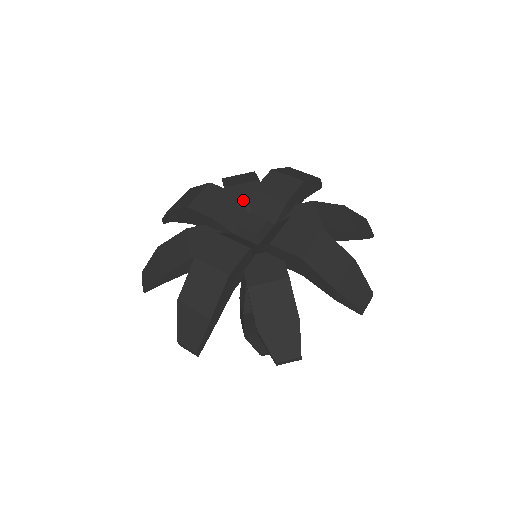
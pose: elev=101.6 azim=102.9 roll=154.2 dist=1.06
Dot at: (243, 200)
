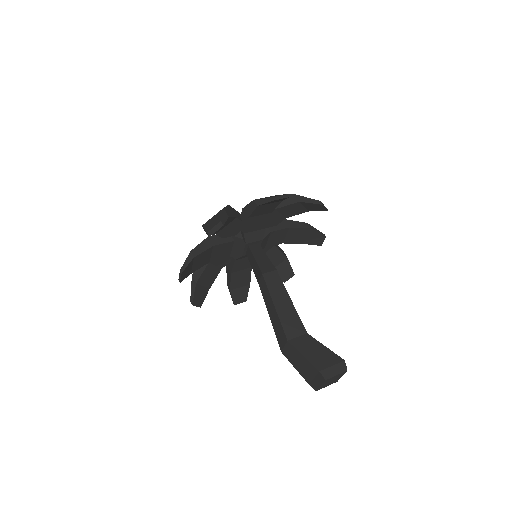
Dot at: occluded
